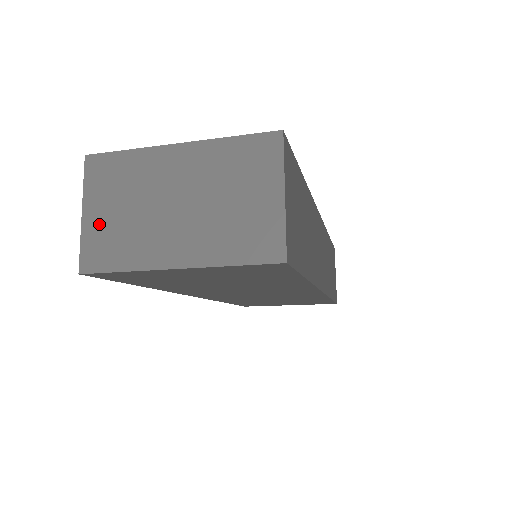
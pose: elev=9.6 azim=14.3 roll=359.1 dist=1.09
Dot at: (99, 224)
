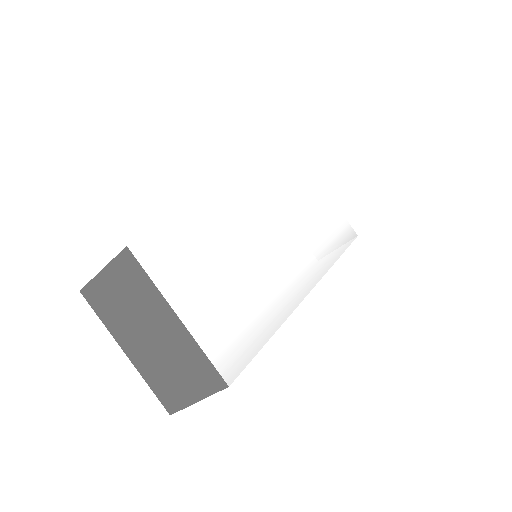
Dot at: (106, 287)
